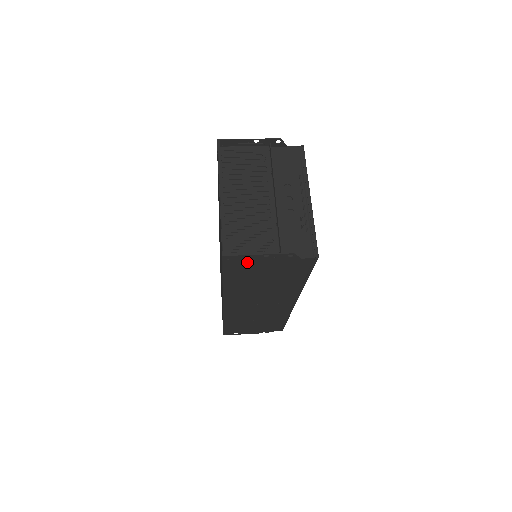
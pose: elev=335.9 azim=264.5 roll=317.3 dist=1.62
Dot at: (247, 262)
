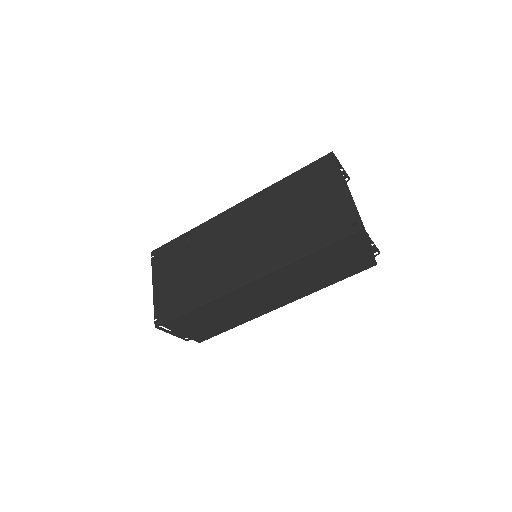
Dot at: (356, 244)
